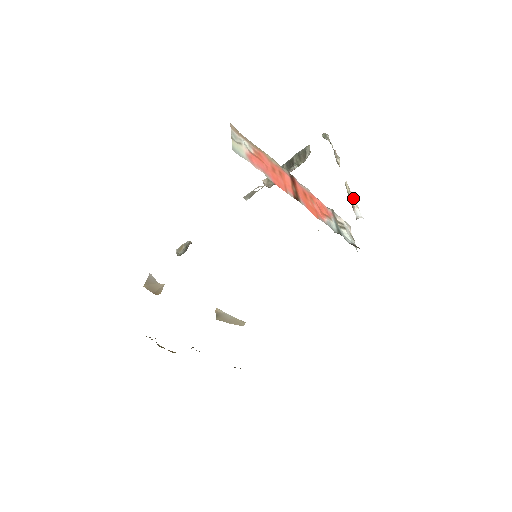
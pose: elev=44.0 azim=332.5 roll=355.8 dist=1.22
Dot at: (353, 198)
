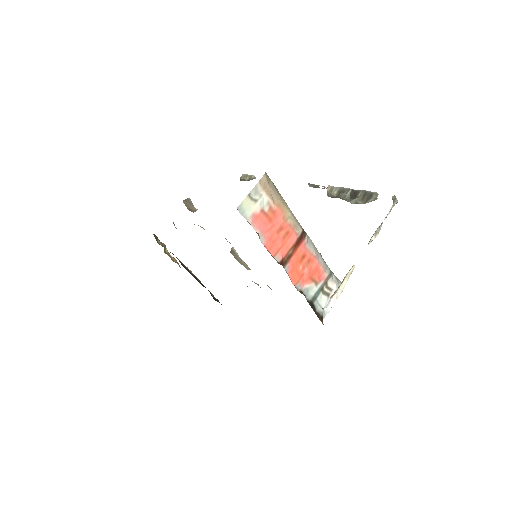
Dot at: (343, 286)
